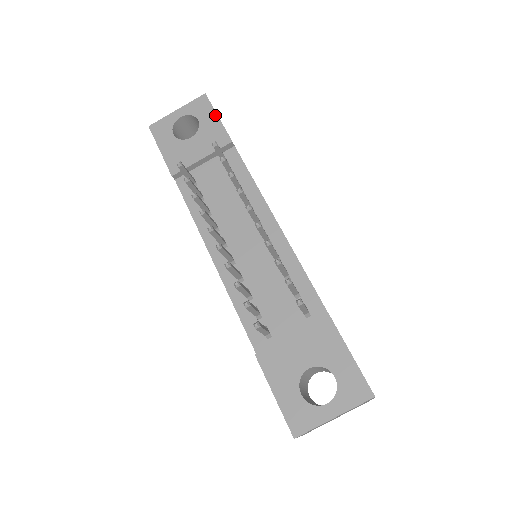
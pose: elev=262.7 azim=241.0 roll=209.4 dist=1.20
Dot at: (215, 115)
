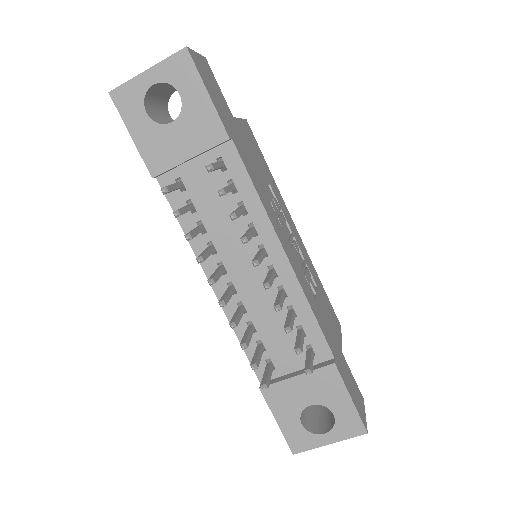
Dot at: (203, 90)
